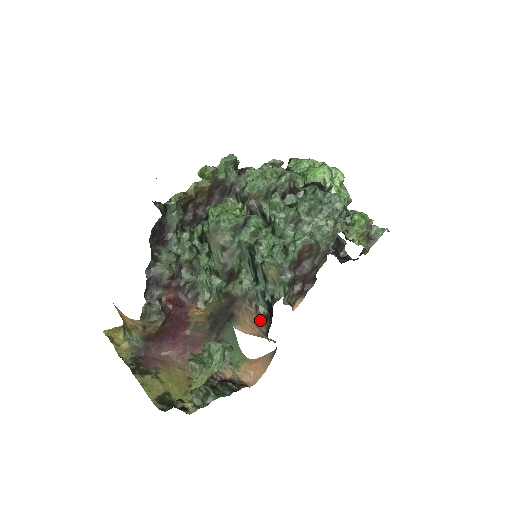
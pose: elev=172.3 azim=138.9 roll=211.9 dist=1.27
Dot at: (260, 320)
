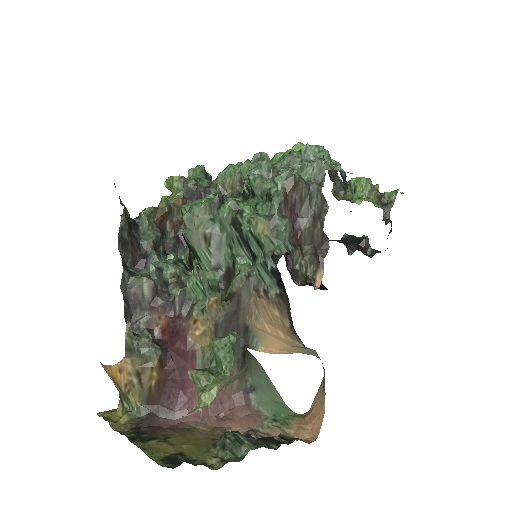
Dot at: (276, 309)
